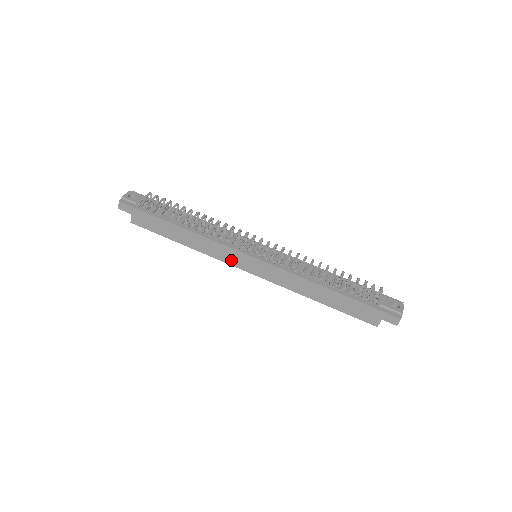
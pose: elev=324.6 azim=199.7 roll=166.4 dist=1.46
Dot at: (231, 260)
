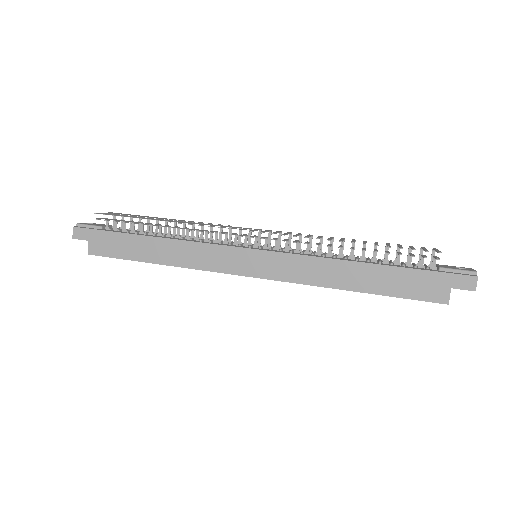
Dot at: (223, 265)
